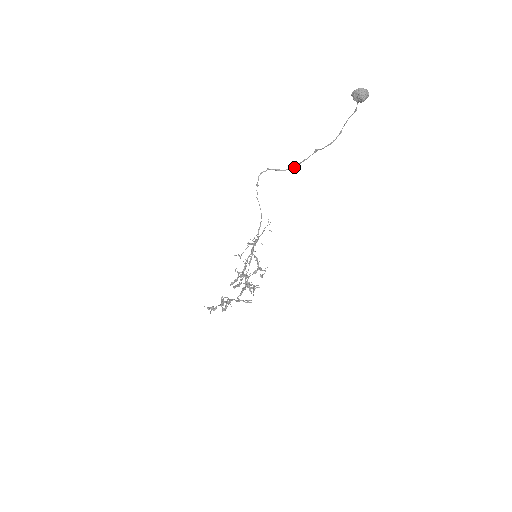
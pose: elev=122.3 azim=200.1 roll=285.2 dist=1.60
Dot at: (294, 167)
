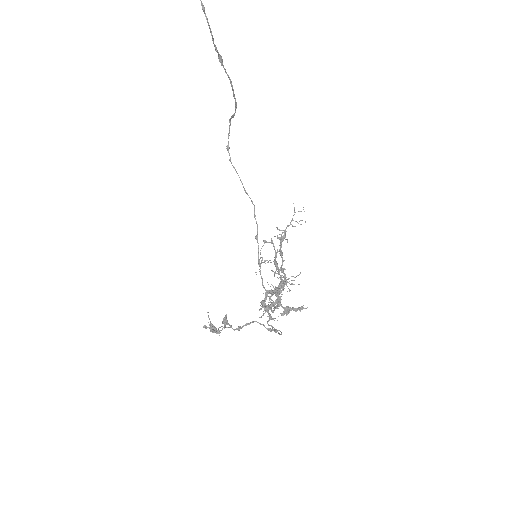
Dot at: (235, 102)
